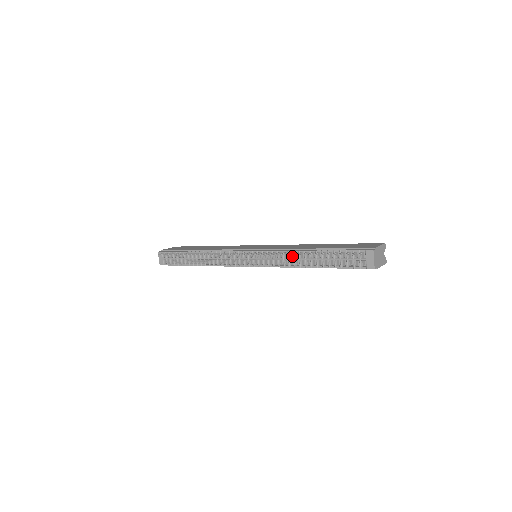
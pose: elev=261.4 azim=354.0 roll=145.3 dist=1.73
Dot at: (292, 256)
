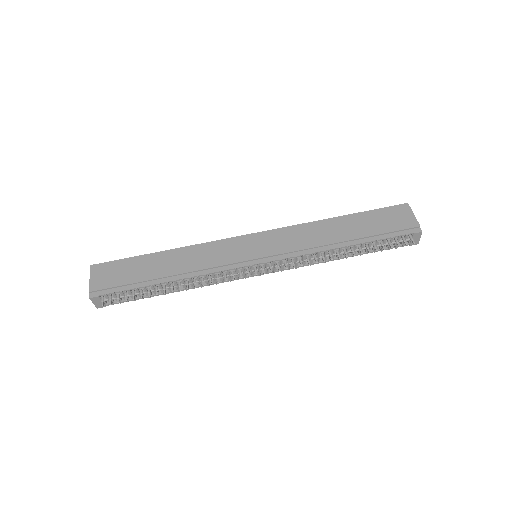
Dot at: (323, 255)
